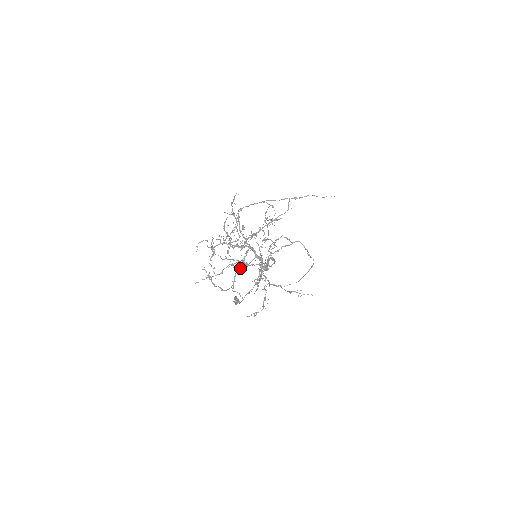
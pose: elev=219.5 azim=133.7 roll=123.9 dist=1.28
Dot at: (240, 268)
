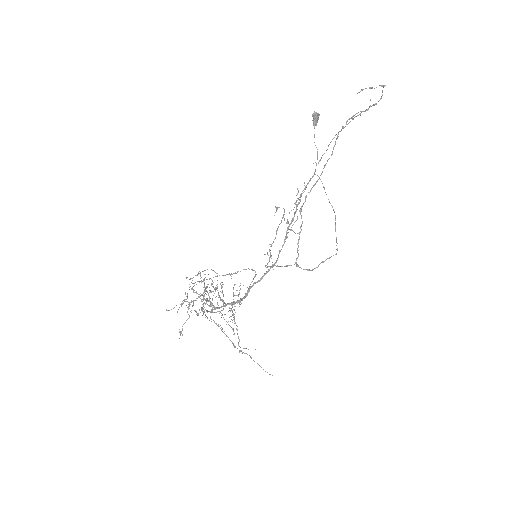
Dot at: occluded
